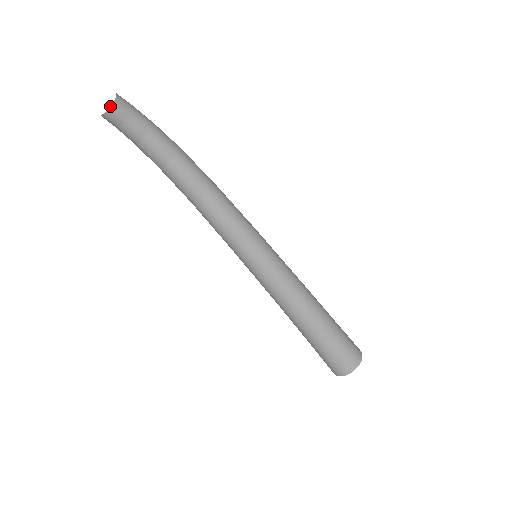
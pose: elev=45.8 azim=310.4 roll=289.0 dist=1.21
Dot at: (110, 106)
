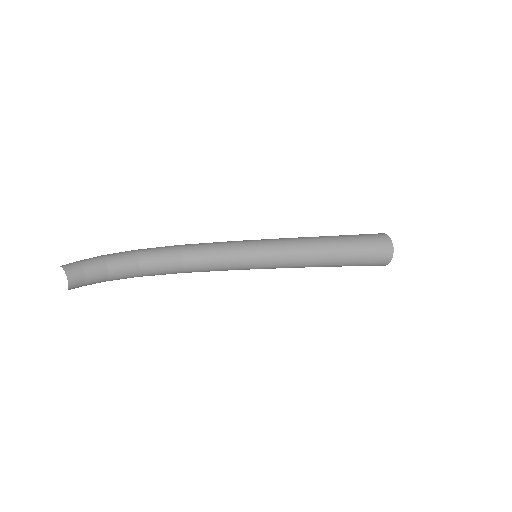
Dot at: (67, 278)
